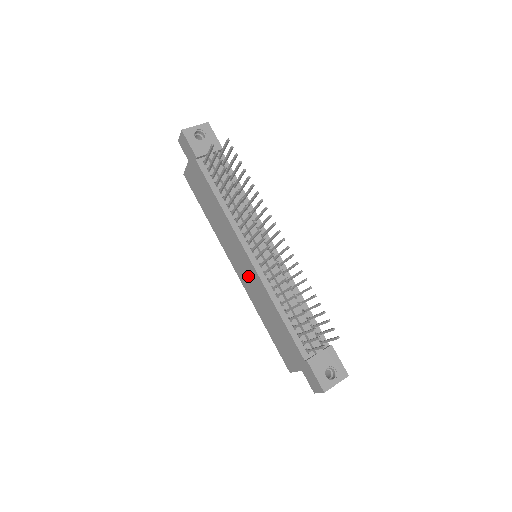
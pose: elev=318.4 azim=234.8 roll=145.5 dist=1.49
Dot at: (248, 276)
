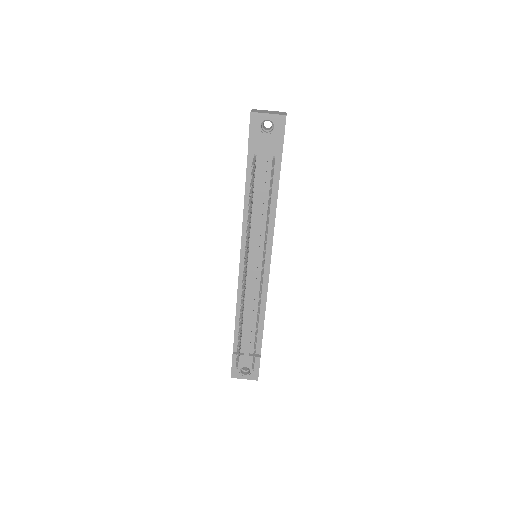
Dot at: occluded
